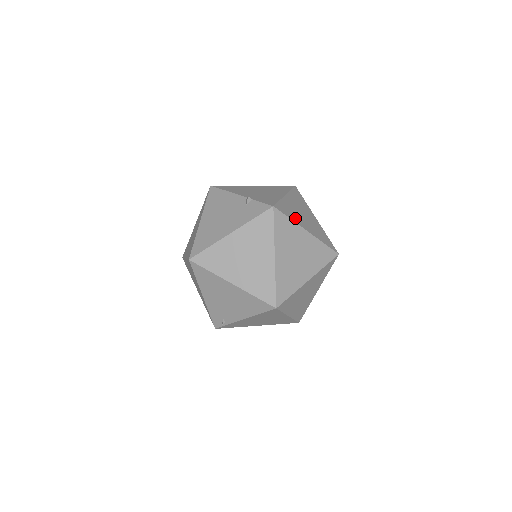
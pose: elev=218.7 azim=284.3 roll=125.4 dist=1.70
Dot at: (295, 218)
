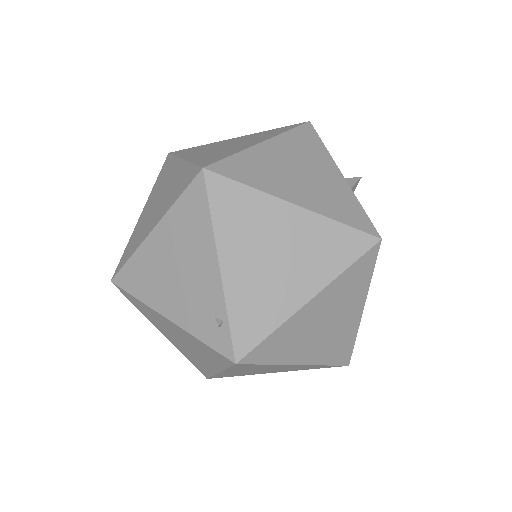
Dot at: occluded
